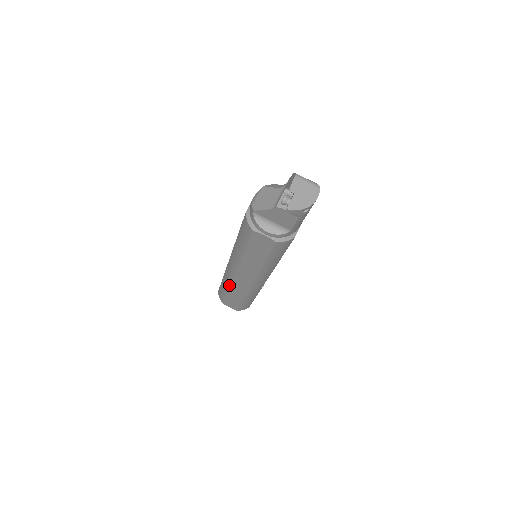
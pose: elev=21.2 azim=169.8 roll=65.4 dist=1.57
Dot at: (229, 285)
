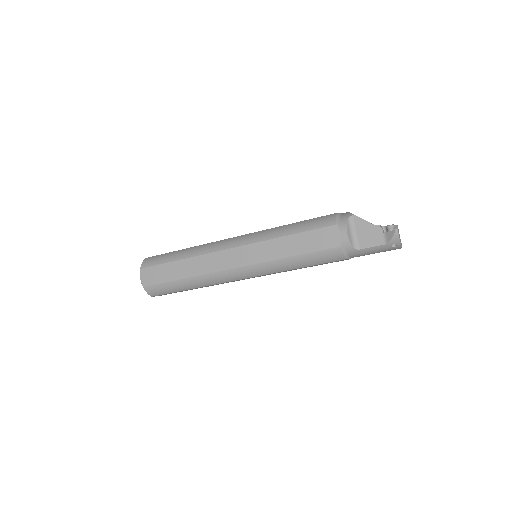
Dot at: (198, 255)
